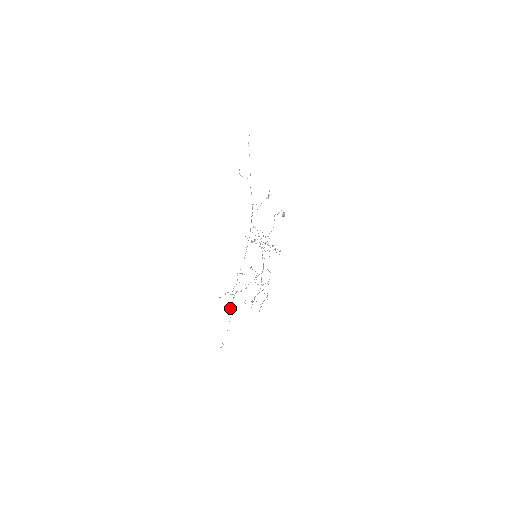
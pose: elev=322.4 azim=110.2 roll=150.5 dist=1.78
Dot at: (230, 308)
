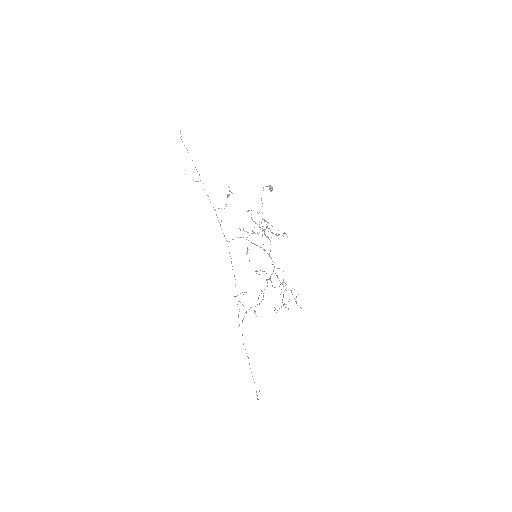
Dot at: occluded
